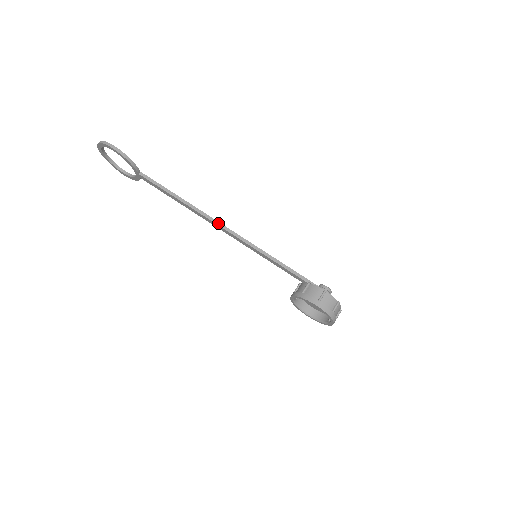
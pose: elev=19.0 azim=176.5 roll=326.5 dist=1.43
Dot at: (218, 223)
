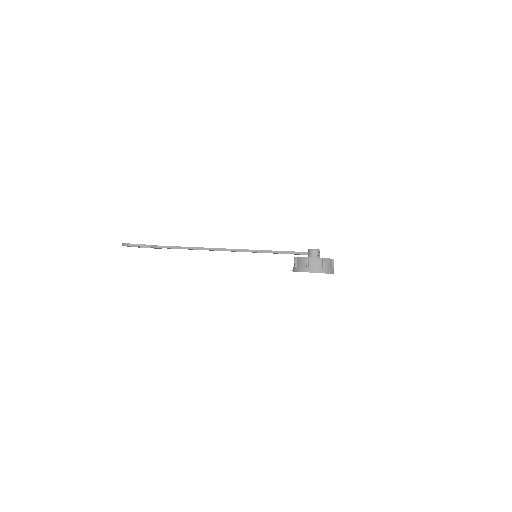
Dot at: (219, 249)
